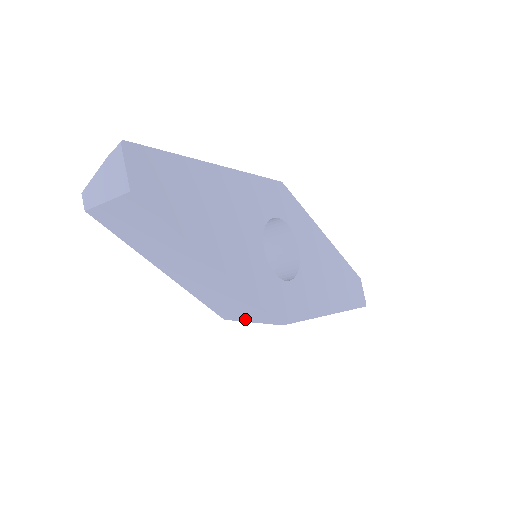
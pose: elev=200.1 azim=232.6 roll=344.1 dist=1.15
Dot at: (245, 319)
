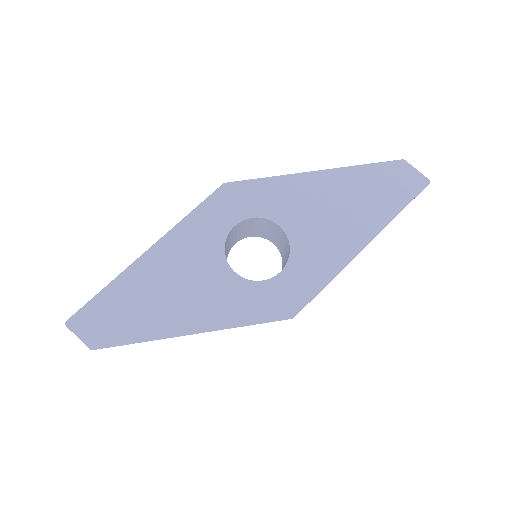
Dot at: occluded
